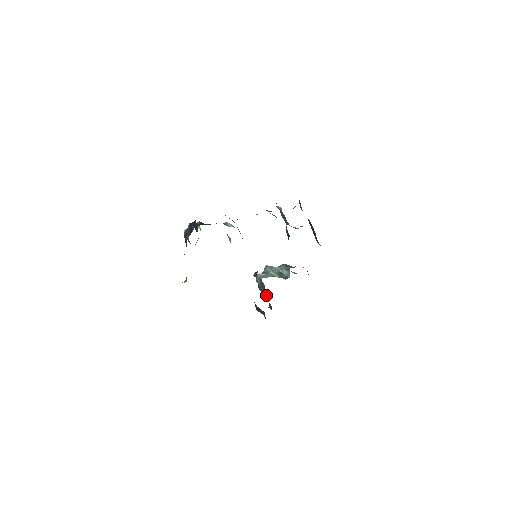
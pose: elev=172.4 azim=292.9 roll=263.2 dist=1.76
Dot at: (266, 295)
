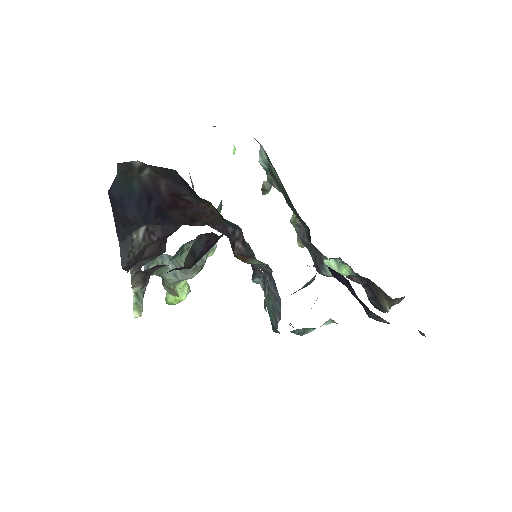
Dot at: (271, 289)
